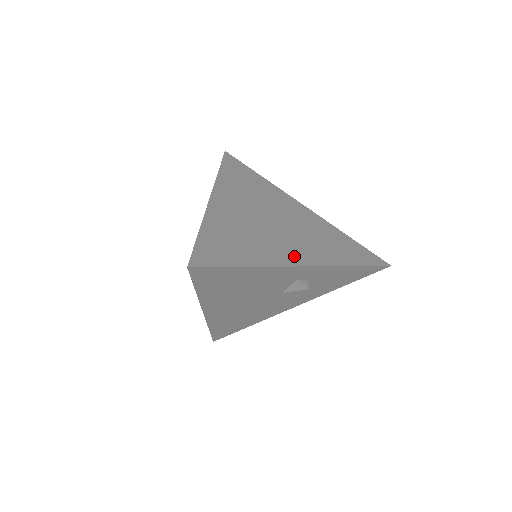
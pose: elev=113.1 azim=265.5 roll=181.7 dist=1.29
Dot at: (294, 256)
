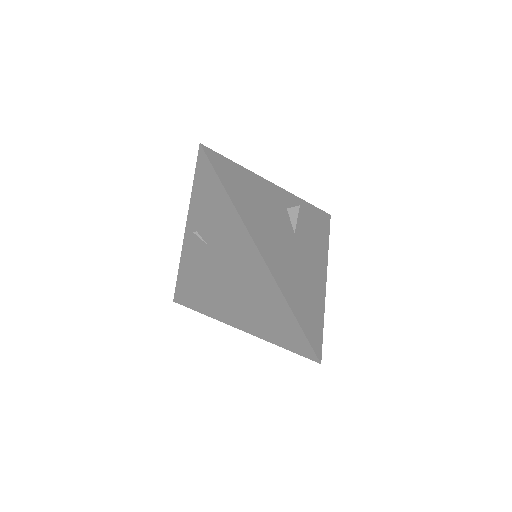
Dot at: occluded
